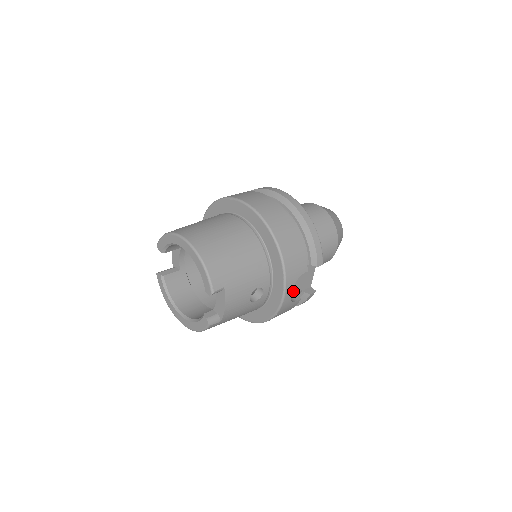
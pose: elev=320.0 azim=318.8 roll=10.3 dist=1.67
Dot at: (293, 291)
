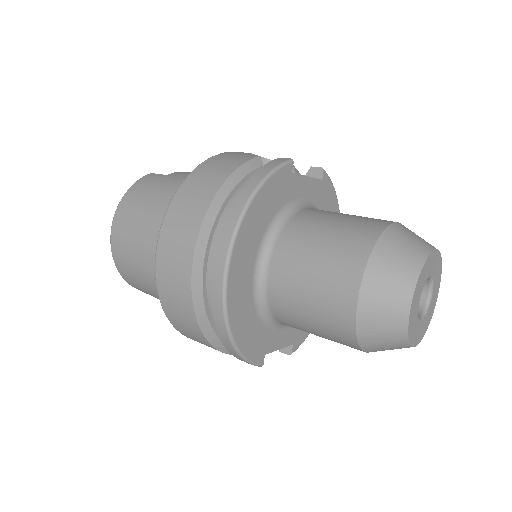
Dot at: occluded
